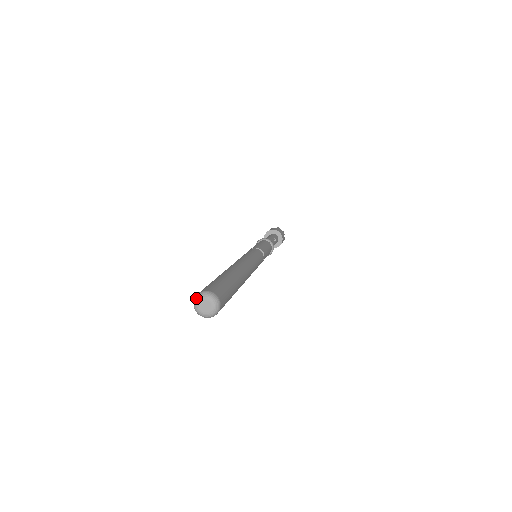
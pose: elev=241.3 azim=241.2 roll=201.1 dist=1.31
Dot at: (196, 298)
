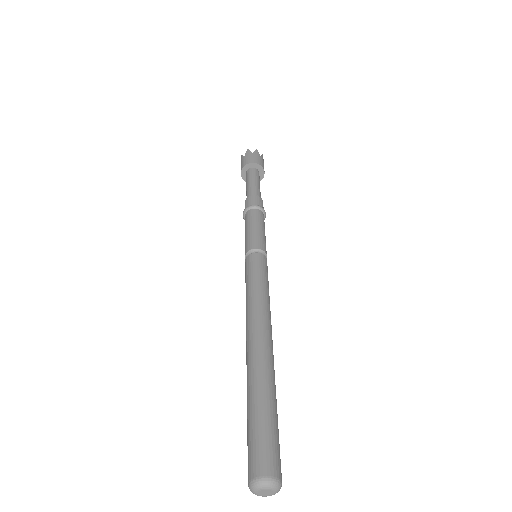
Dot at: (265, 484)
